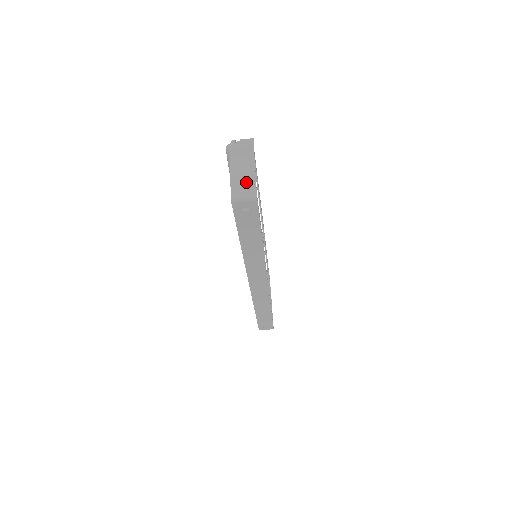
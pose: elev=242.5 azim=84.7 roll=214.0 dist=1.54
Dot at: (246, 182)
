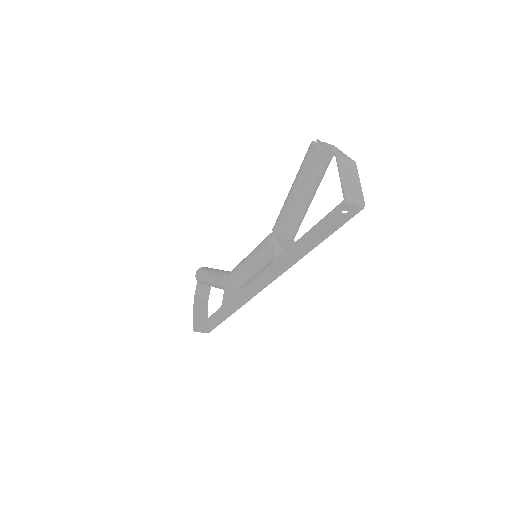
Dot at: (355, 187)
